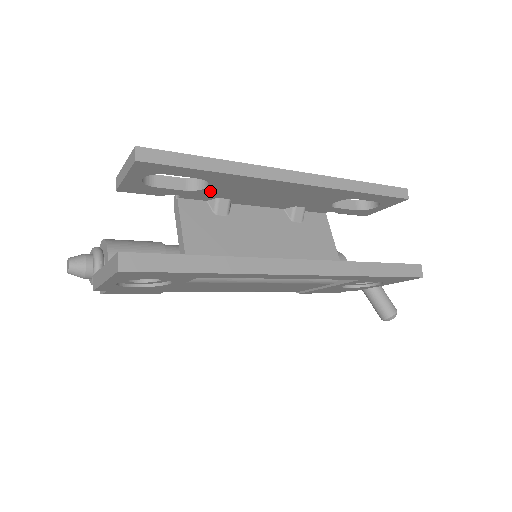
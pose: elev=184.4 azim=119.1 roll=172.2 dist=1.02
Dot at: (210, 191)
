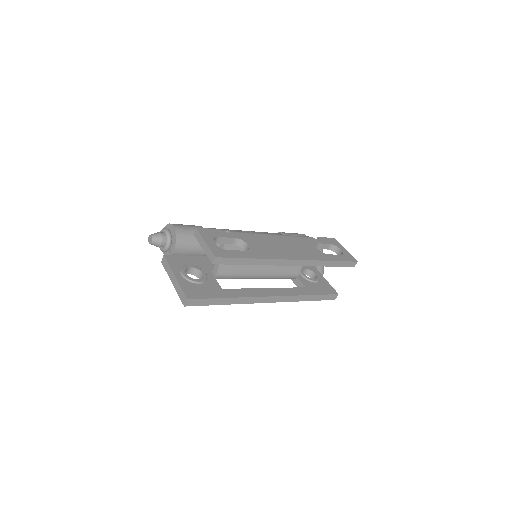
Dot at: occluded
